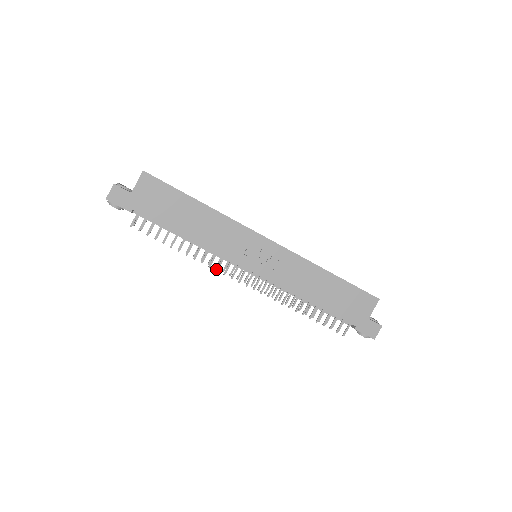
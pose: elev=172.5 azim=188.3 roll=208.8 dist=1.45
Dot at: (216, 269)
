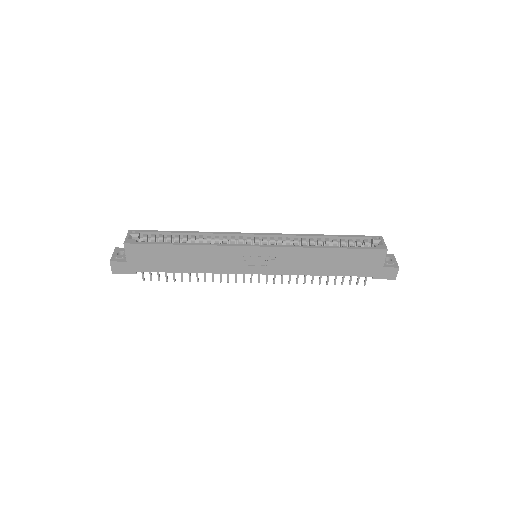
Dot at: (227, 282)
